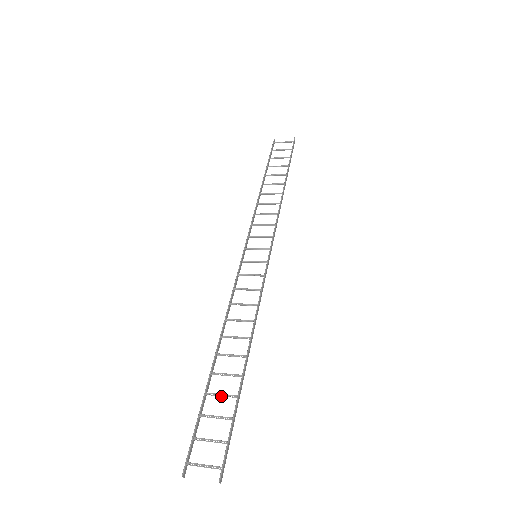
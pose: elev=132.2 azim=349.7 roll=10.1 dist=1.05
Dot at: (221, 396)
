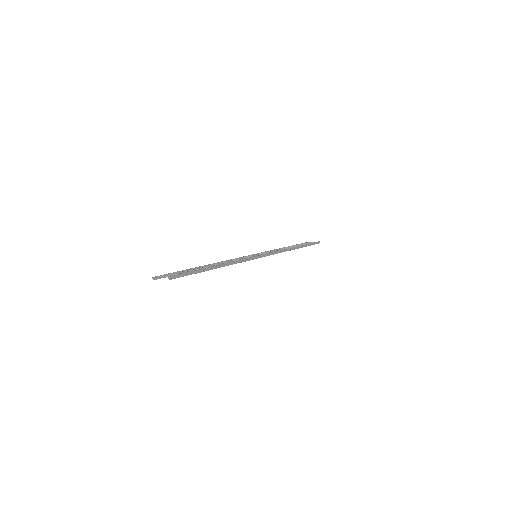
Dot at: occluded
